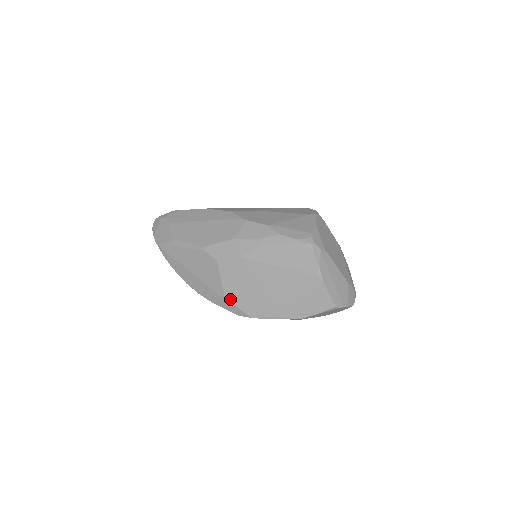
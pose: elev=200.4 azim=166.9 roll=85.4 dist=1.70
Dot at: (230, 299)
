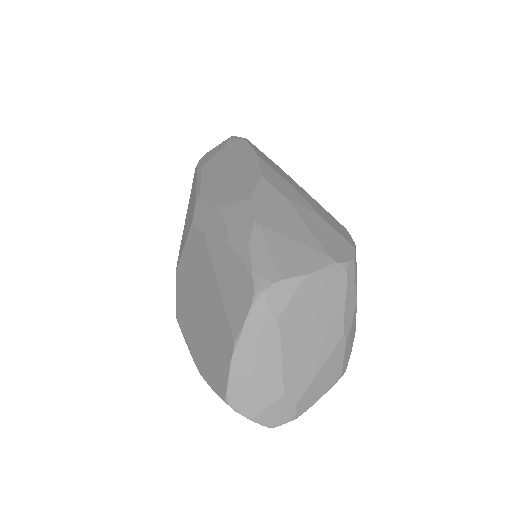
Dot at: (178, 277)
